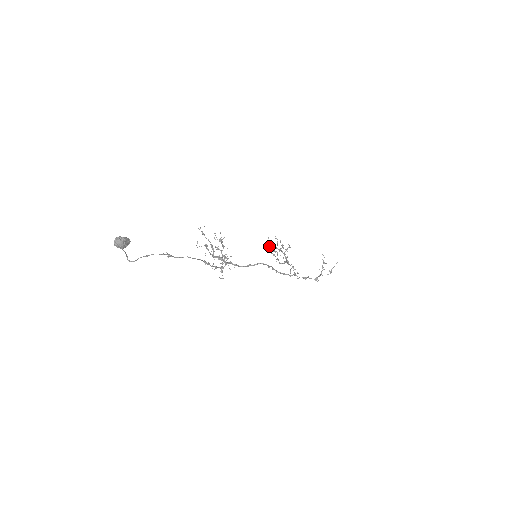
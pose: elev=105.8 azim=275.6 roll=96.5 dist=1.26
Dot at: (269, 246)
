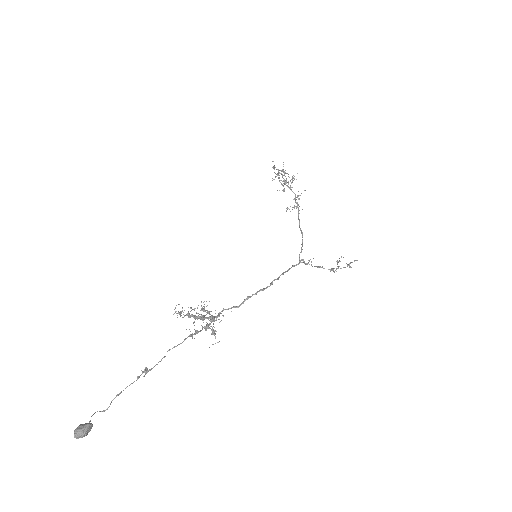
Dot at: occluded
